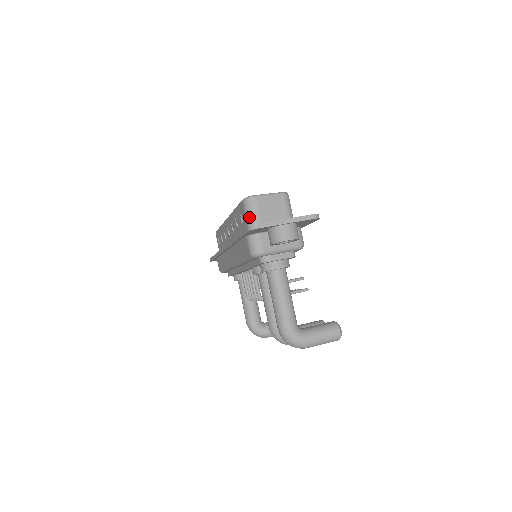
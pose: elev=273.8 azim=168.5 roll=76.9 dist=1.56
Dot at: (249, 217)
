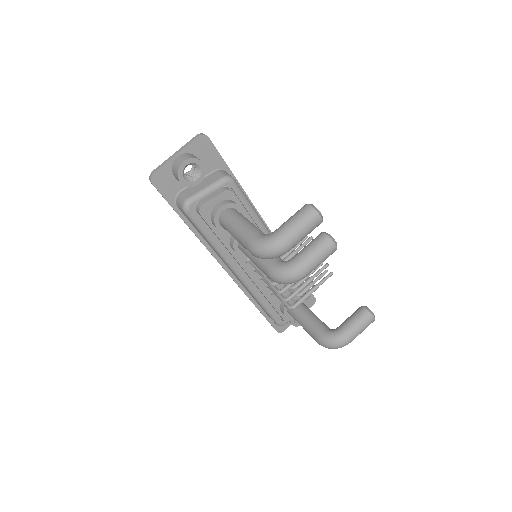
Dot at: occluded
